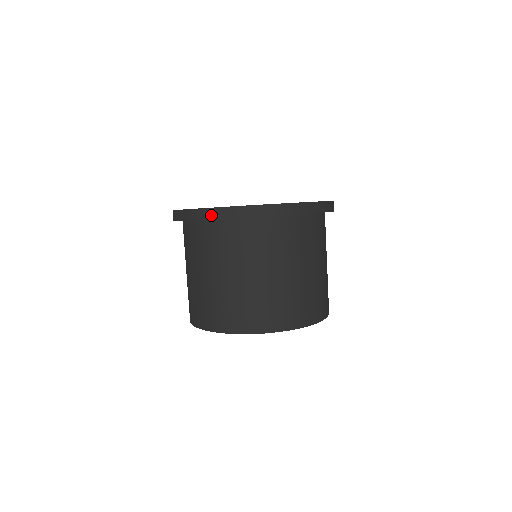
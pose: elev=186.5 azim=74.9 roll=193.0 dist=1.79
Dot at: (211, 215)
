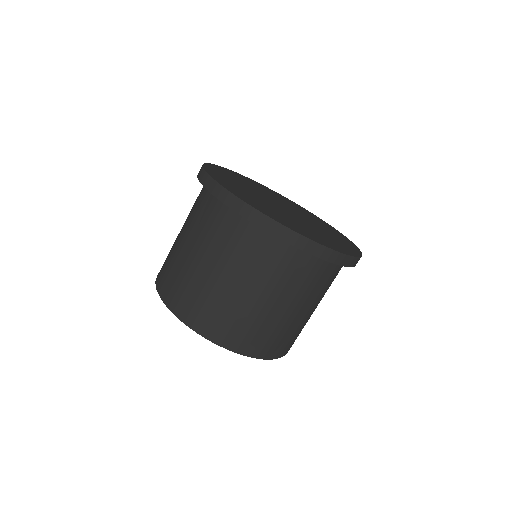
Dot at: (219, 193)
